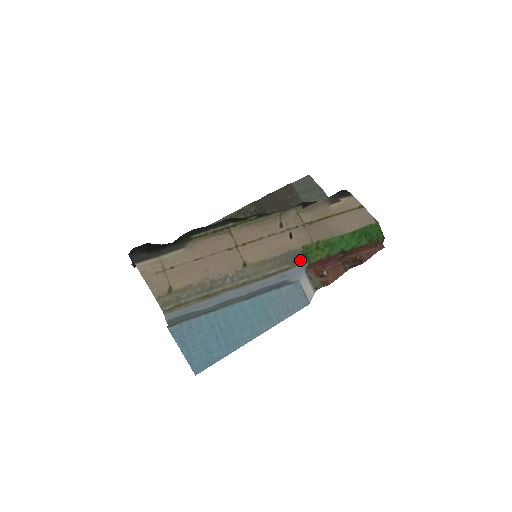
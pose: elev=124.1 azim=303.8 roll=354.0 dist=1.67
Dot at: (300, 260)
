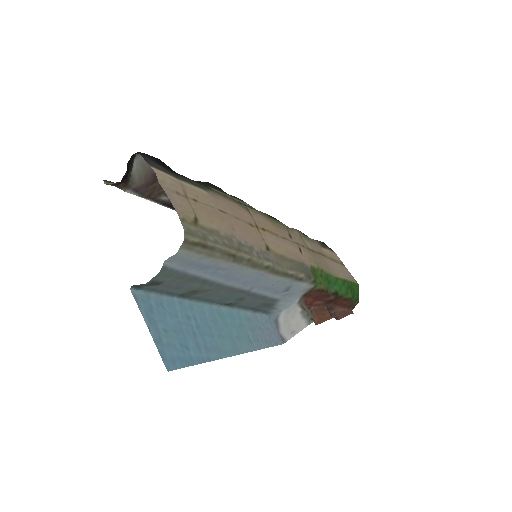
Dot at: (313, 276)
